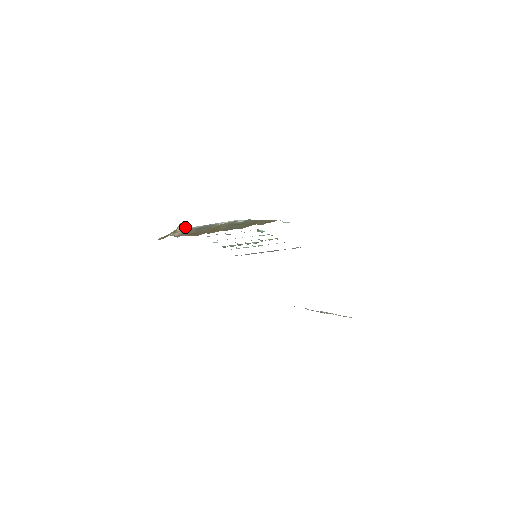
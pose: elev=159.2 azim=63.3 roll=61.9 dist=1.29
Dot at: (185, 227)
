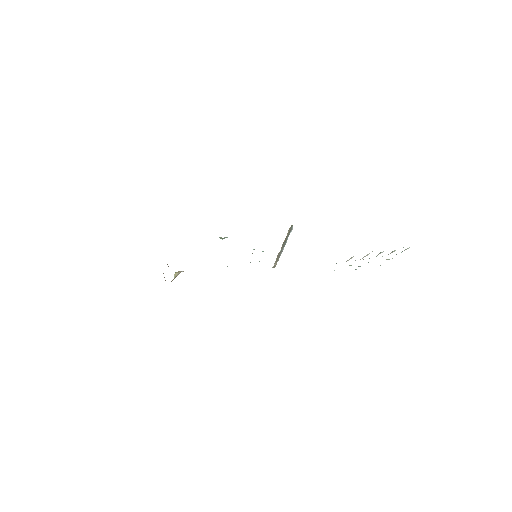
Dot at: (180, 272)
